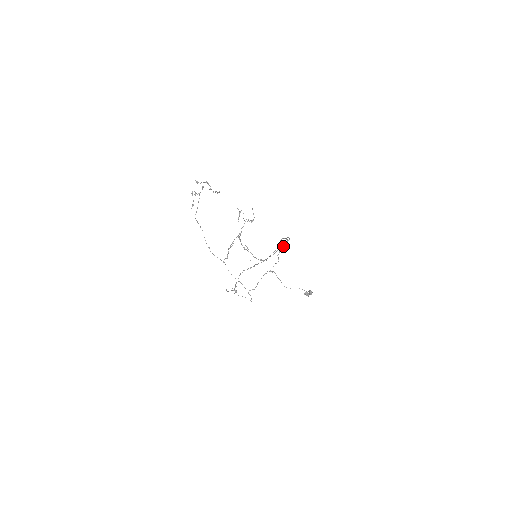
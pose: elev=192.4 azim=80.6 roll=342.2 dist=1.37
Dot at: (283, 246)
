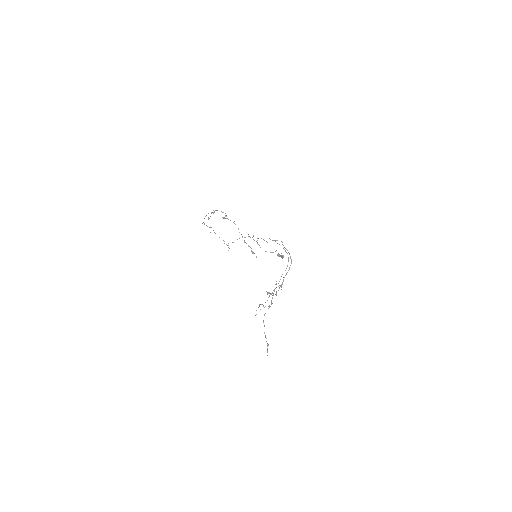
Dot at: occluded
